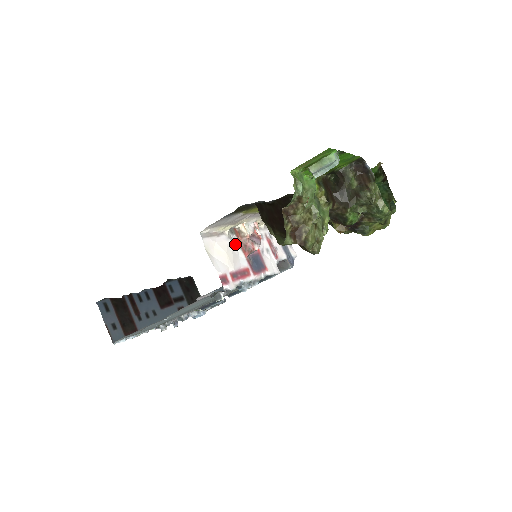
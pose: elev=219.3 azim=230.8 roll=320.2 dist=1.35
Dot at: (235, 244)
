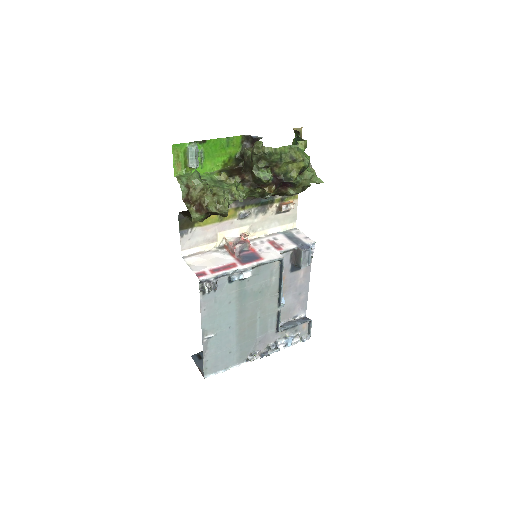
Dot at: (223, 254)
